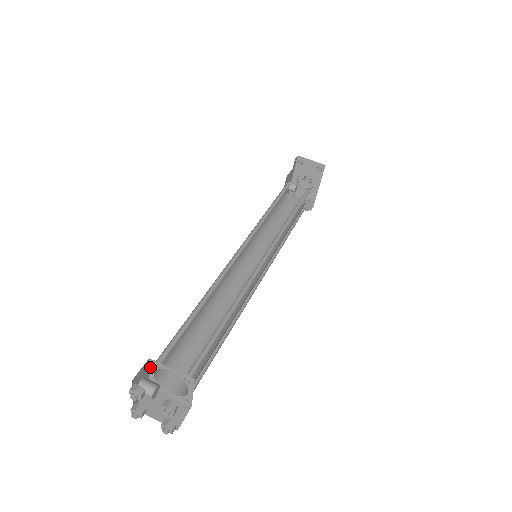
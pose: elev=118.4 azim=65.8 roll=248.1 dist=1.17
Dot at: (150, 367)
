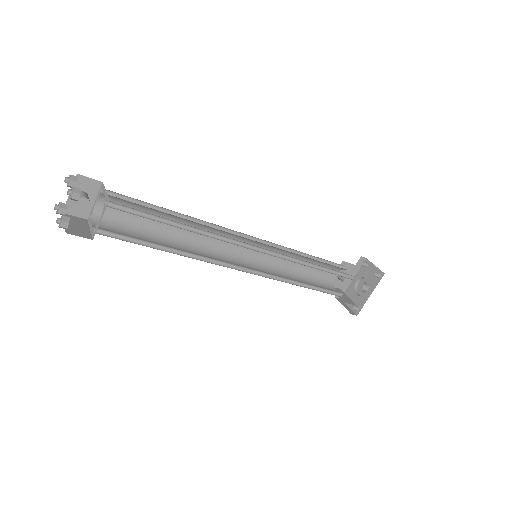
Dot at: (98, 194)
